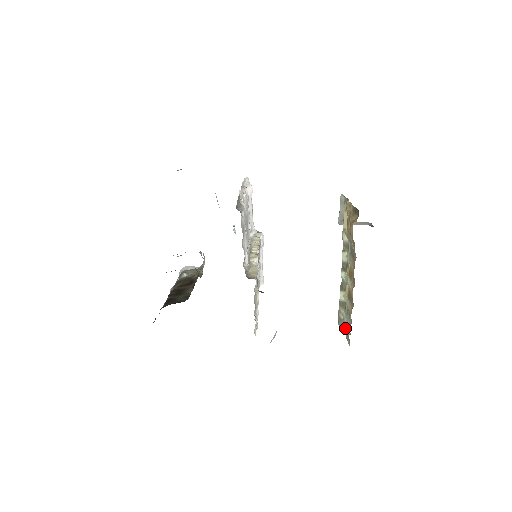
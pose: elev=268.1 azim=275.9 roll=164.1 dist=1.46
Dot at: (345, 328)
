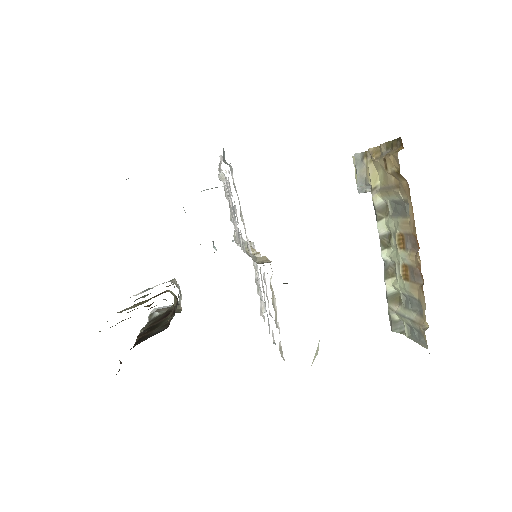
Dot at: (407, 330)
